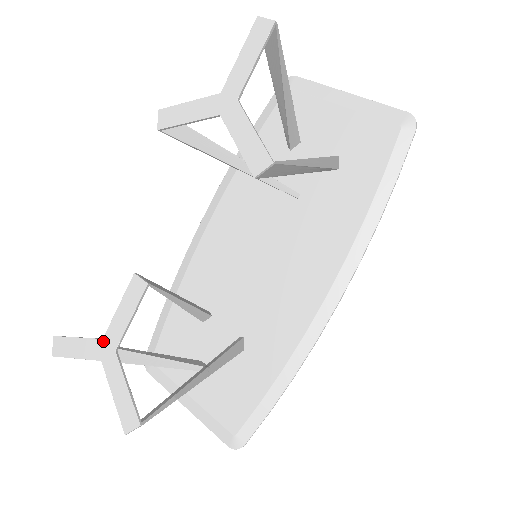
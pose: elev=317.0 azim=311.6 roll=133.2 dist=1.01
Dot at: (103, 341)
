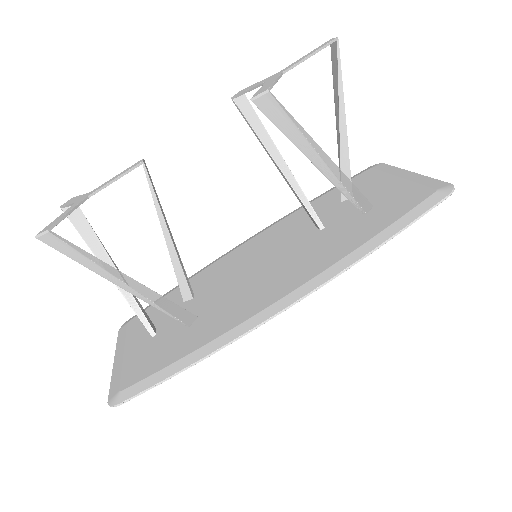
Dot at: (89, 193)
